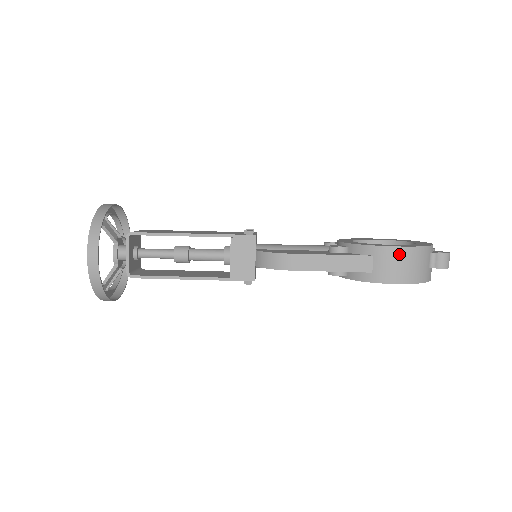
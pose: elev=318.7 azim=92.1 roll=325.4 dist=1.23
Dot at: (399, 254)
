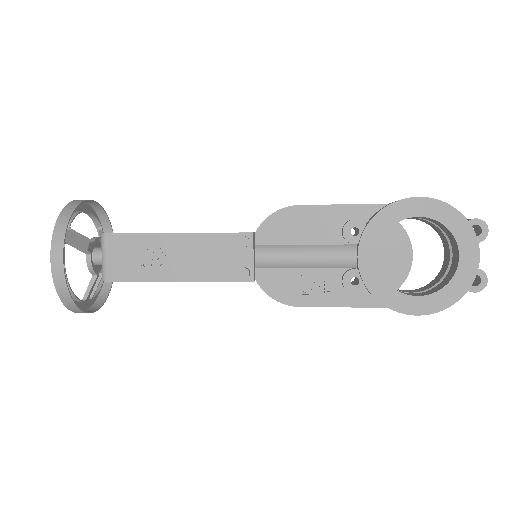
Dot at: occluded
